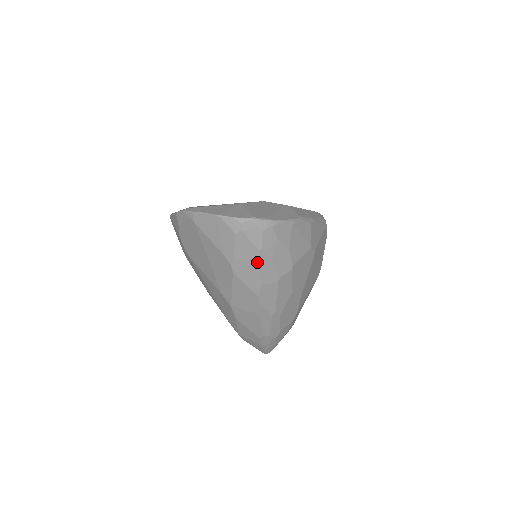
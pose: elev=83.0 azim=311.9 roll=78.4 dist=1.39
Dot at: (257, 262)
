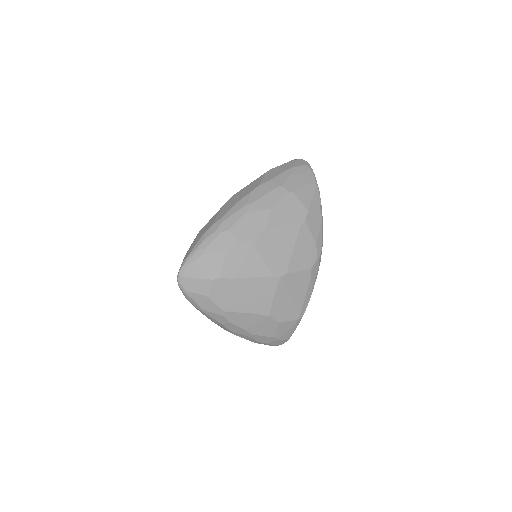
Dot at: (284, 171)
